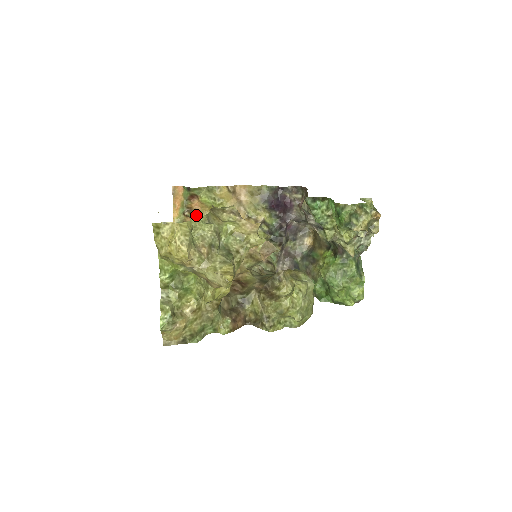
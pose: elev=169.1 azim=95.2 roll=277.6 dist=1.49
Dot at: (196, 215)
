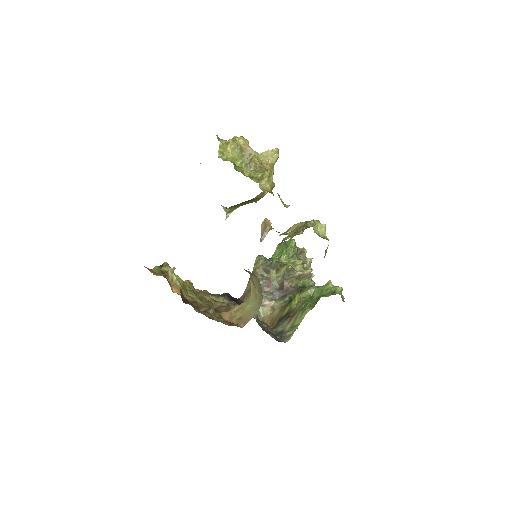
Dot at: (174, 281)
